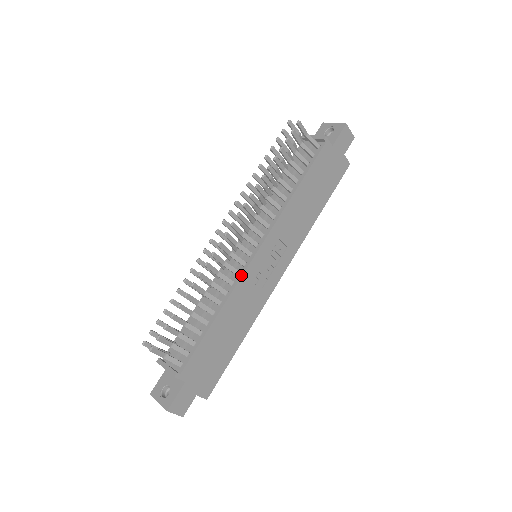
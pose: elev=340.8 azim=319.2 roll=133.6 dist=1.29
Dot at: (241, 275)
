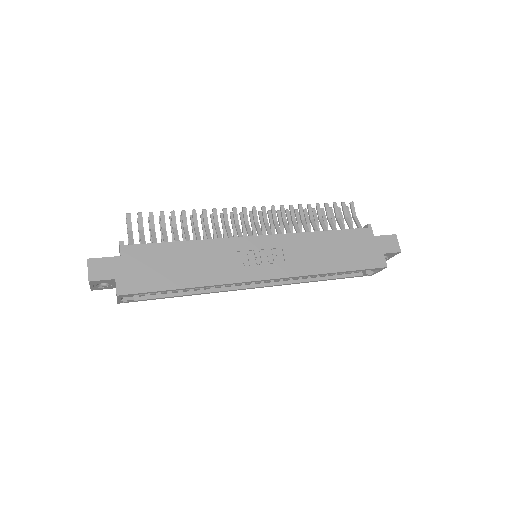
Dot at: (232, 237)
